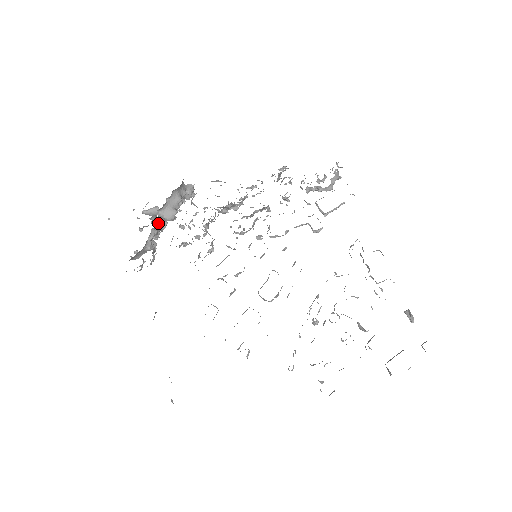
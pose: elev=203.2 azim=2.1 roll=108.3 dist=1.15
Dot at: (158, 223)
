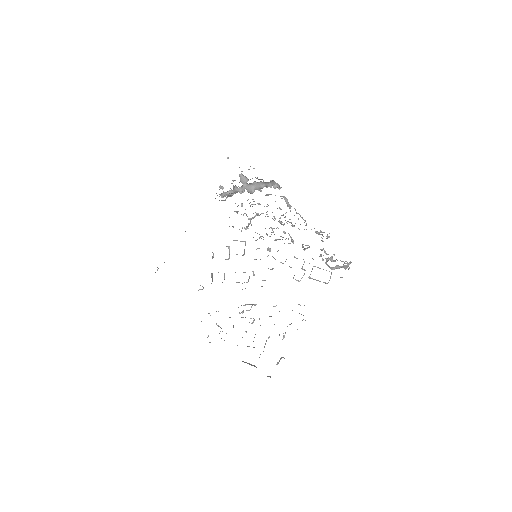
Dot at: (238, 189)
